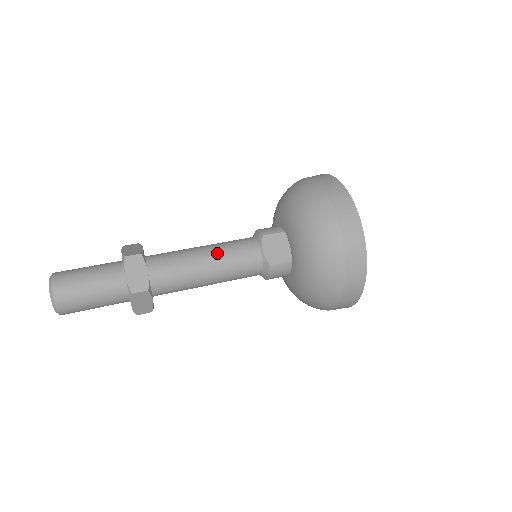
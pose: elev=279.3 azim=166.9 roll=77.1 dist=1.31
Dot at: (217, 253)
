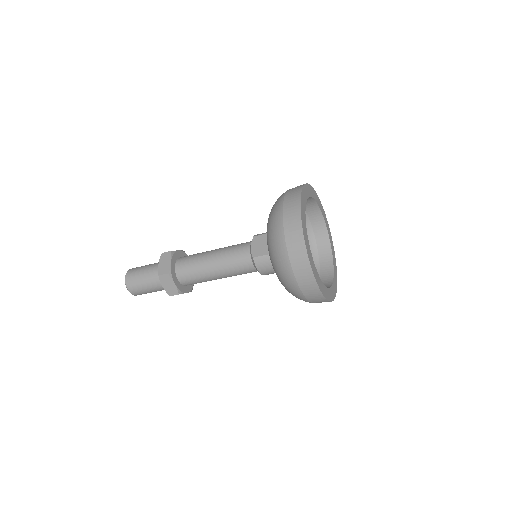
Dot at: (220, 251)
